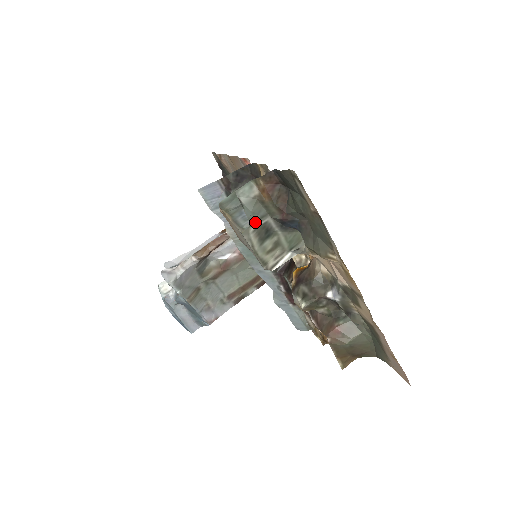
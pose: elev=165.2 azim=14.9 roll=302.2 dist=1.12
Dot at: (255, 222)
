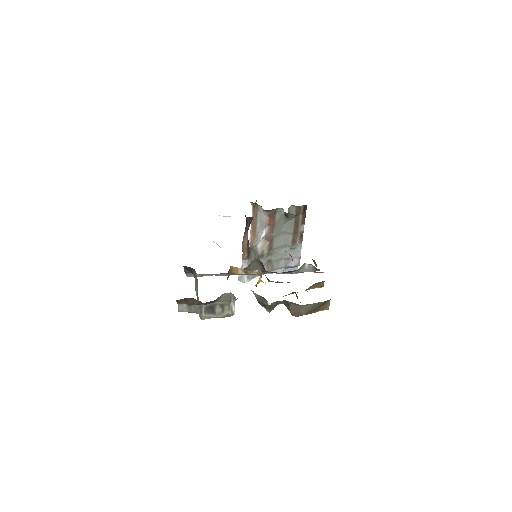
Dot at: (201, 312)
